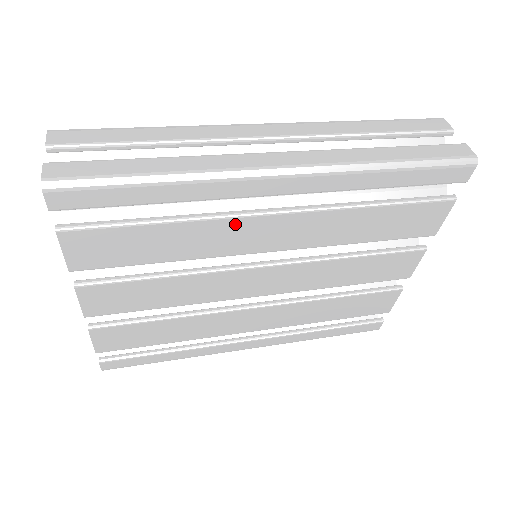
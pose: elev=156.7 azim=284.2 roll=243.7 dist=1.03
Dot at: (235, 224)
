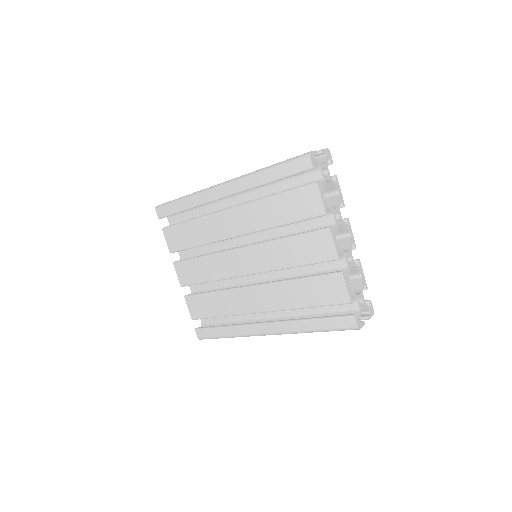
Dot at: (215, 218)
